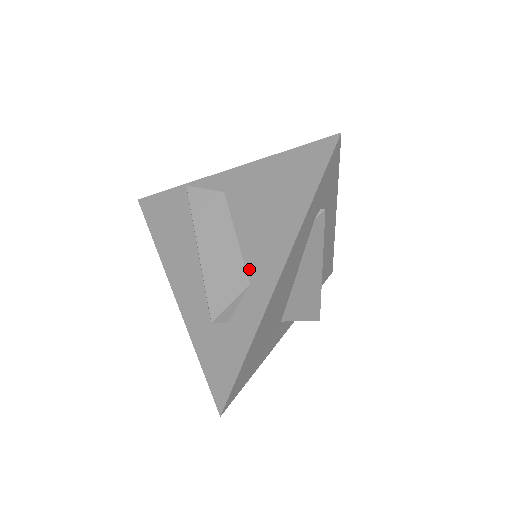
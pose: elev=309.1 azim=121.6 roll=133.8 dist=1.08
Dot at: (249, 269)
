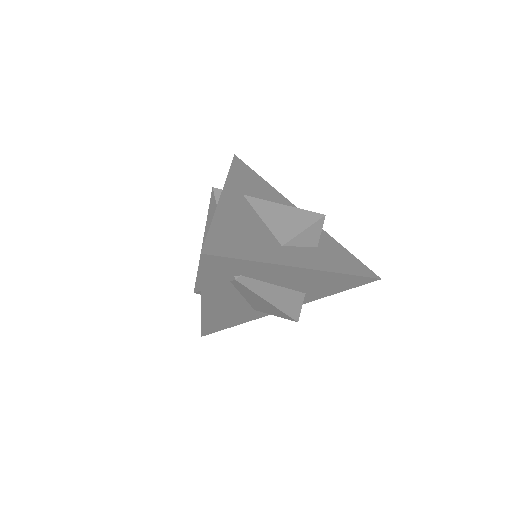
Dot at: occluded
